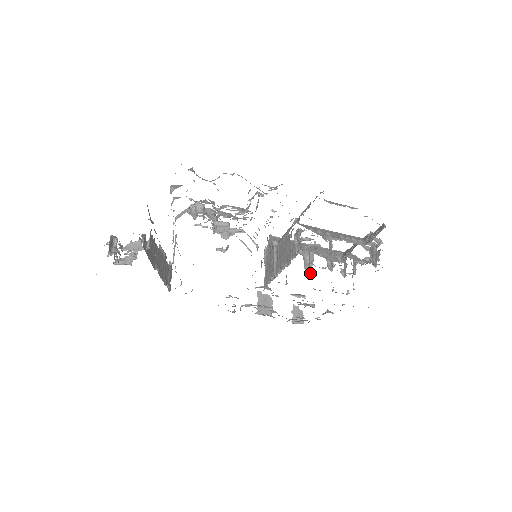
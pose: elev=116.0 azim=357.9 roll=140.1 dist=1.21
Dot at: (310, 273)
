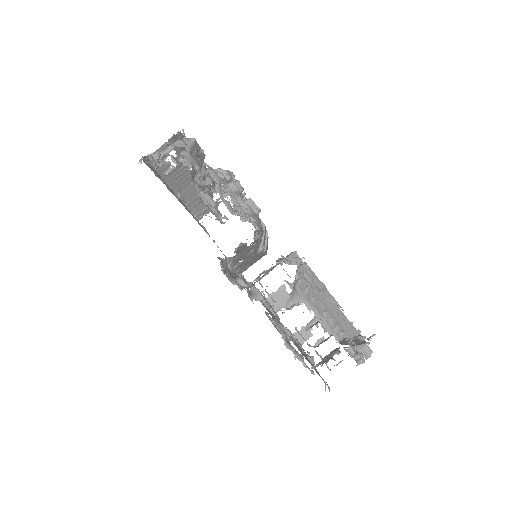
Dot at: (282, 313)
